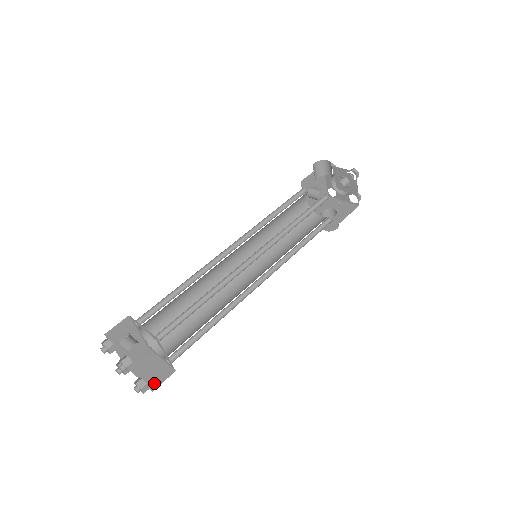
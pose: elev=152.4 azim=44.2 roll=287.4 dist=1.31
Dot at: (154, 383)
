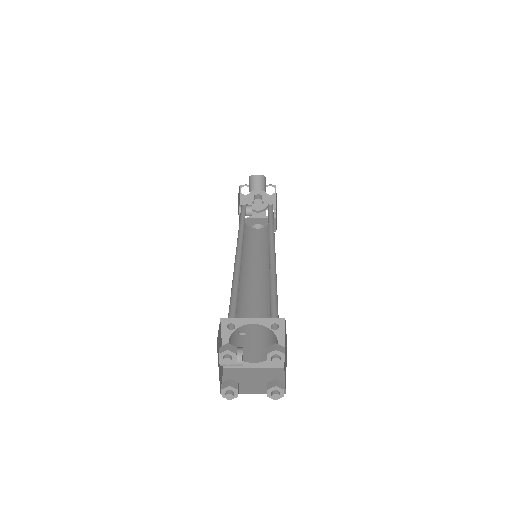
Dot at: occluded
